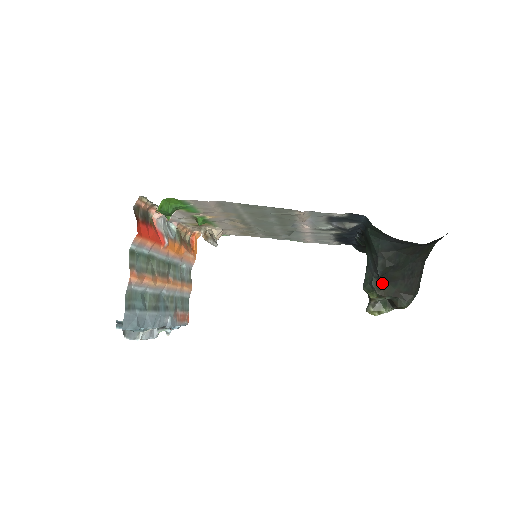
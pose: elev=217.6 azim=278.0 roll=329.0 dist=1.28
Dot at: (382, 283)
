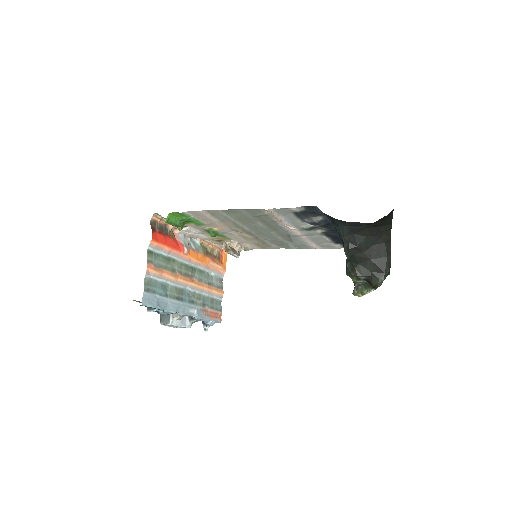
Dot at: (354, 265)
